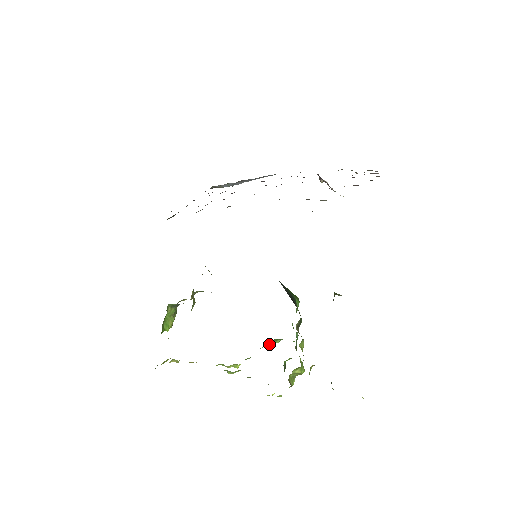
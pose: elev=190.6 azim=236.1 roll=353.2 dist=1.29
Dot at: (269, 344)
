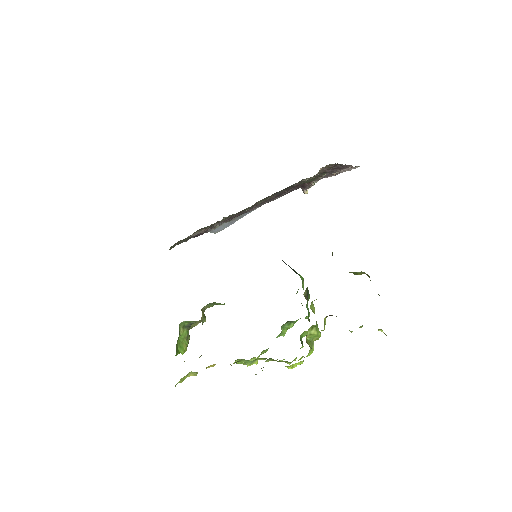
Dot at: (283, 331)
